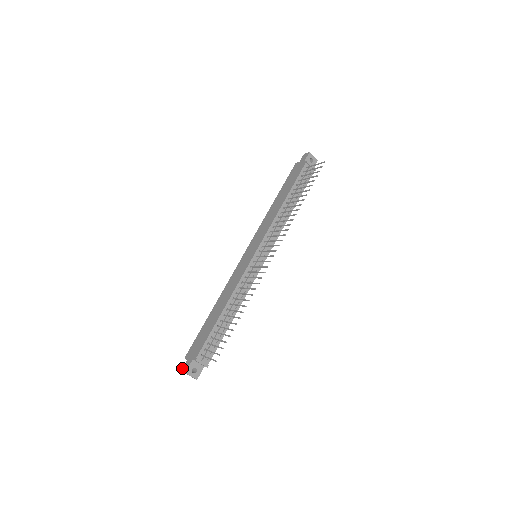
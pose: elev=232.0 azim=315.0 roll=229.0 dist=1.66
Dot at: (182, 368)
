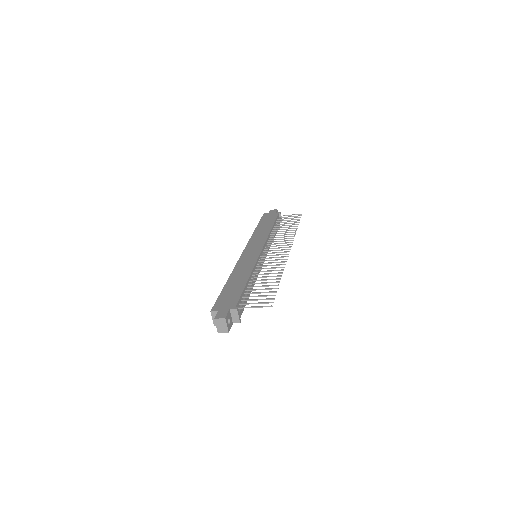
Dot at: (215, 316)
